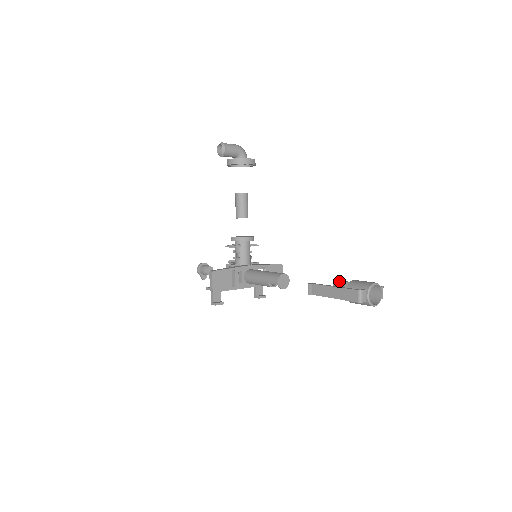
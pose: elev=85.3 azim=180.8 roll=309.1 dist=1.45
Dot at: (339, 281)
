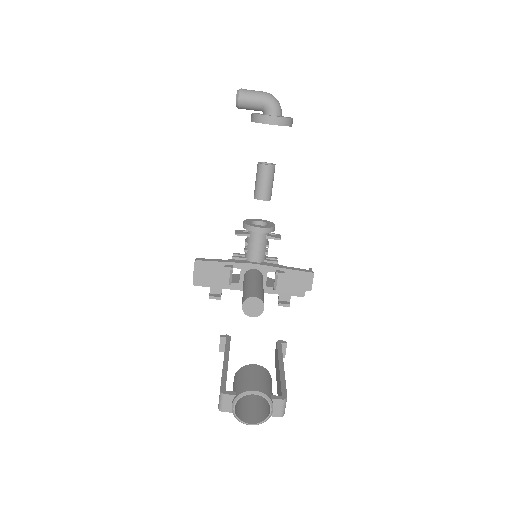
Dot at: (277, 348)
